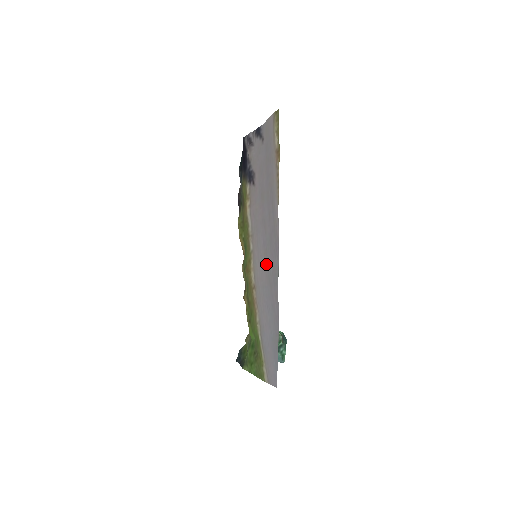
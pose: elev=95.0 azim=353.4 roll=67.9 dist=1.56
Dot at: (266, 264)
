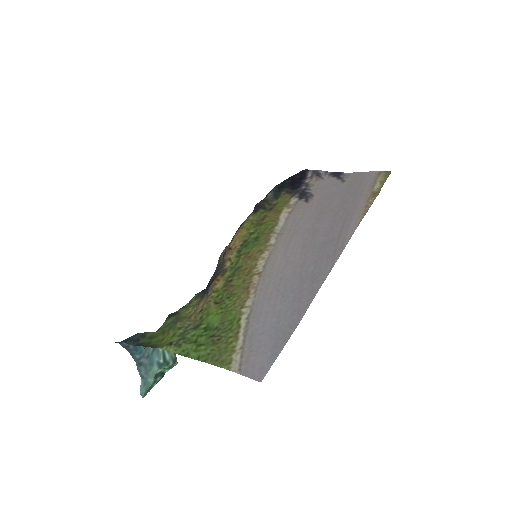
Dot at: (301, 261)
